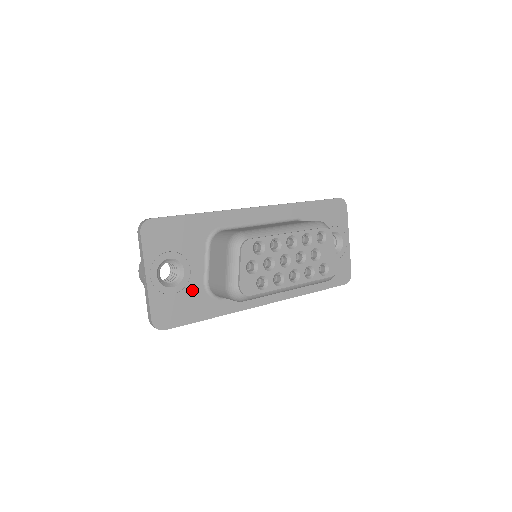
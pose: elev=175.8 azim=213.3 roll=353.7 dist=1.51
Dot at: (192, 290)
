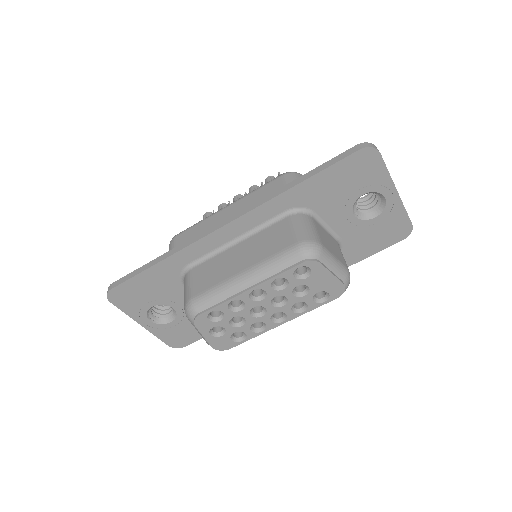
Dot at: occluded
